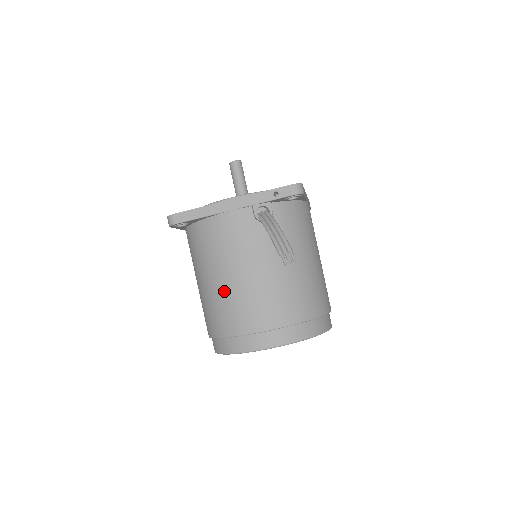
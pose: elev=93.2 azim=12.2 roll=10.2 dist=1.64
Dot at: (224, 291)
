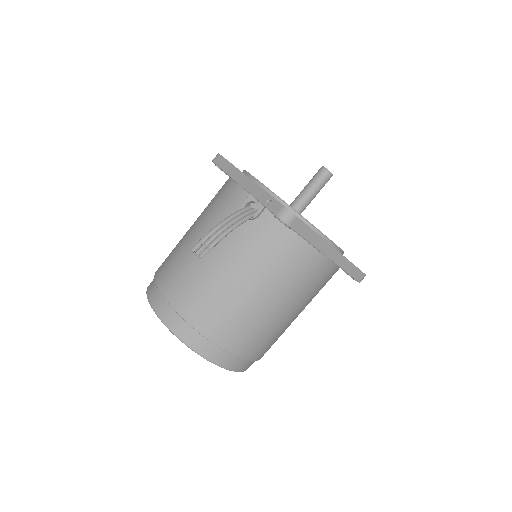
Dot at: (183, 239)
